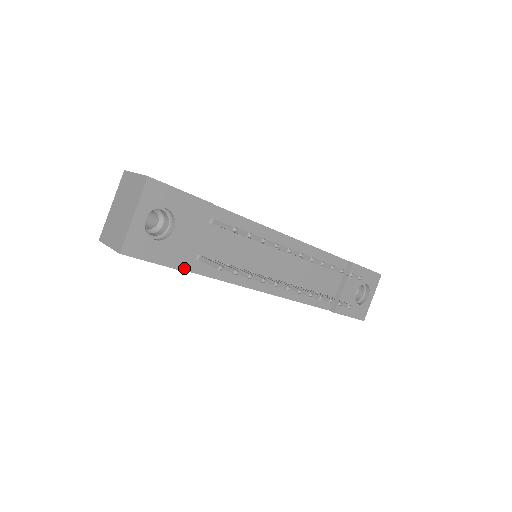
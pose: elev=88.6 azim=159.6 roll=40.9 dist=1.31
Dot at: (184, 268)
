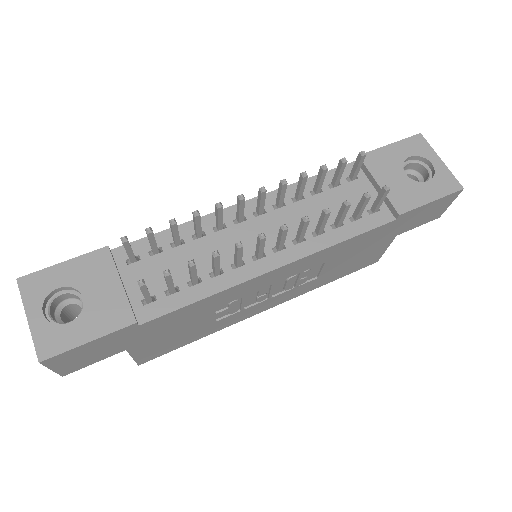
Dot at: (128, 322)
